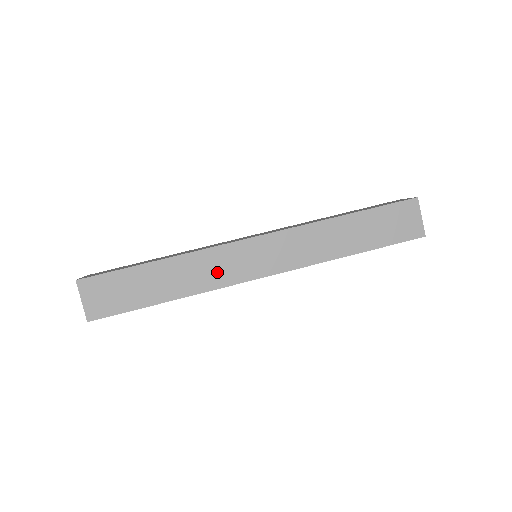
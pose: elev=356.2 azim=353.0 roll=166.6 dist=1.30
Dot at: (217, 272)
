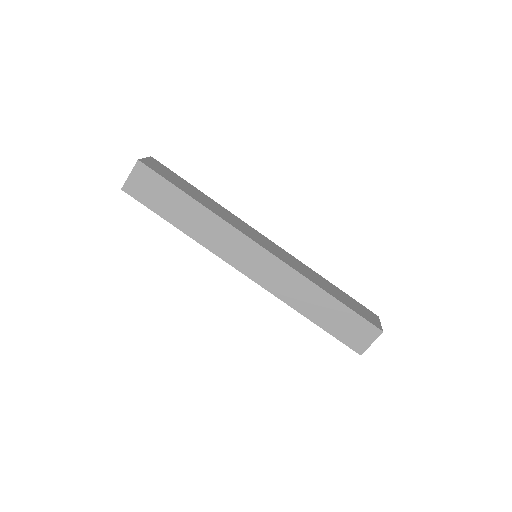
Dot at: (222, 243)
